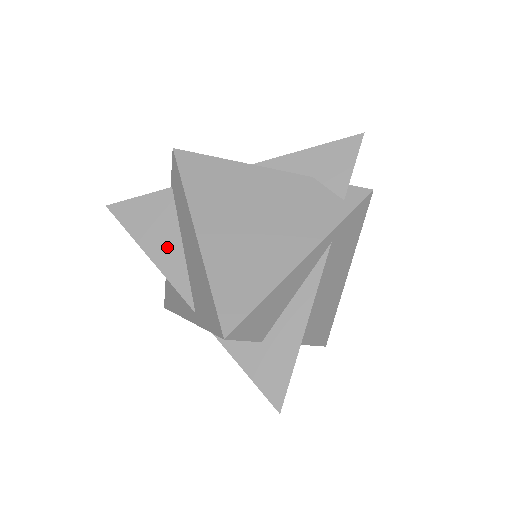
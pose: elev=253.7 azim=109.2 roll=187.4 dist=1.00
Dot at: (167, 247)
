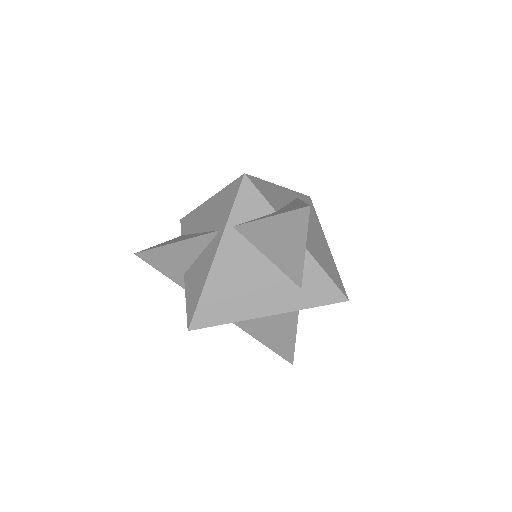
Dot at: (187, 237)
